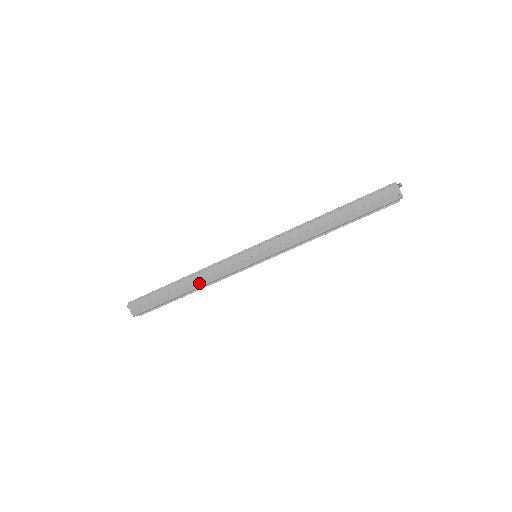
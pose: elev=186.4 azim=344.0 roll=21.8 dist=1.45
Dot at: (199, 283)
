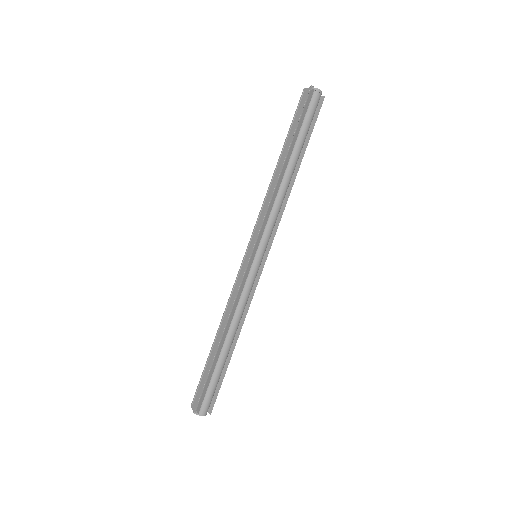
Dot at: (227, 325)
